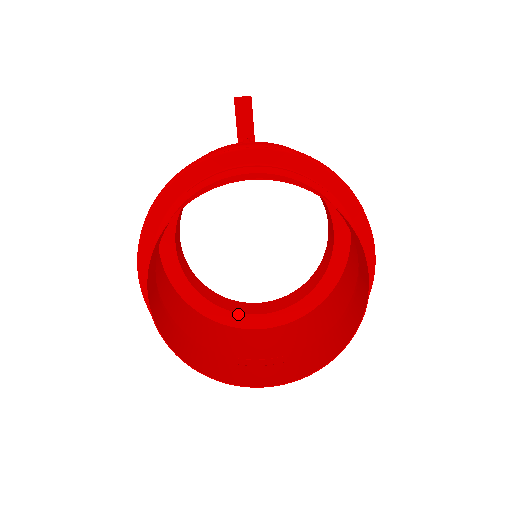
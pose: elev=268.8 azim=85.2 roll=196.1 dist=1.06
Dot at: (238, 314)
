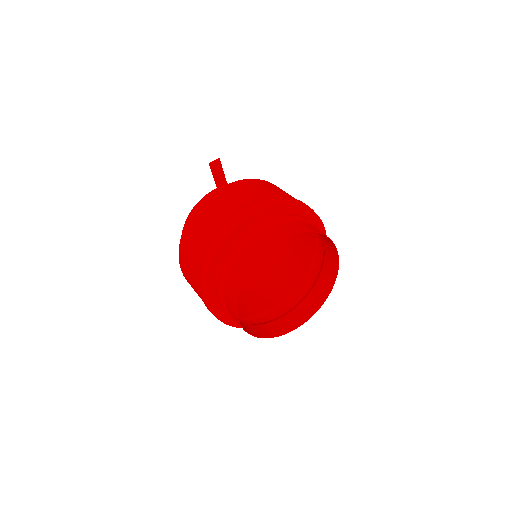
Dot at: occluded
